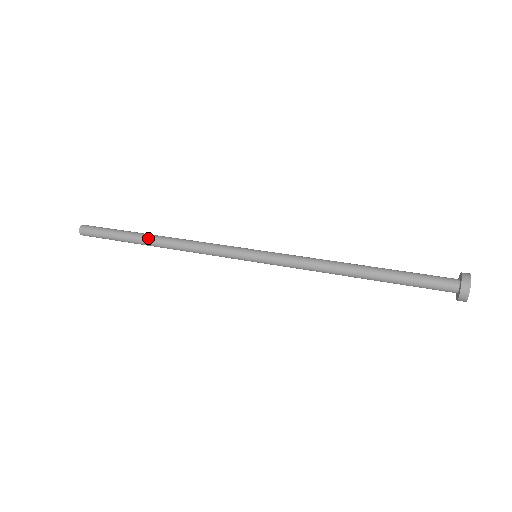
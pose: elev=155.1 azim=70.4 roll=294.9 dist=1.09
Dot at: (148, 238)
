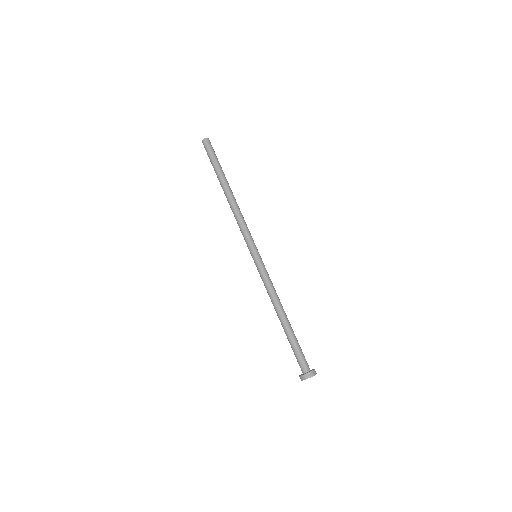
Dot at: (223, 188)
